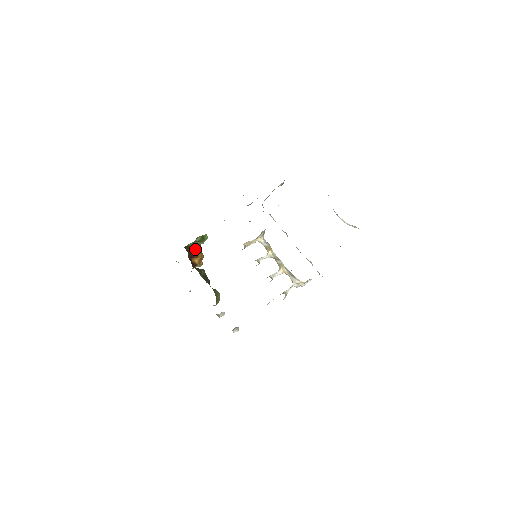
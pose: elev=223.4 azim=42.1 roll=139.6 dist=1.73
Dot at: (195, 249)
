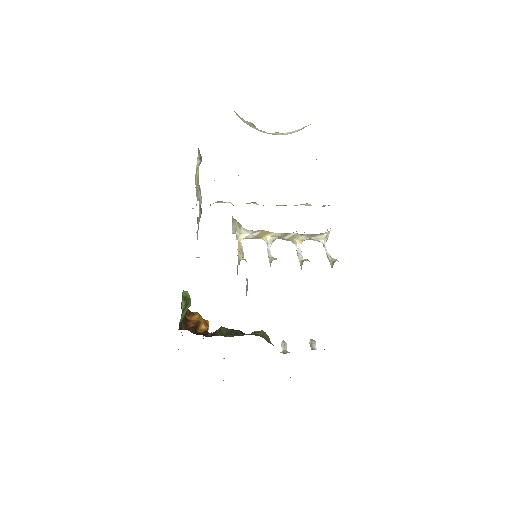
Dot at: (188, 317)
